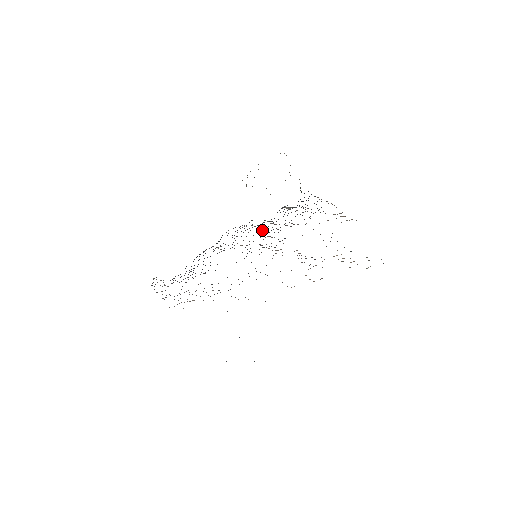
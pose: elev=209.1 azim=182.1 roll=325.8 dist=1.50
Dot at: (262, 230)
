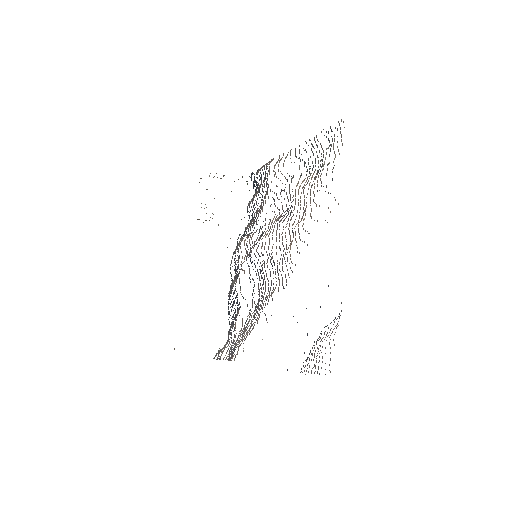
Dot at: (247, 236)
